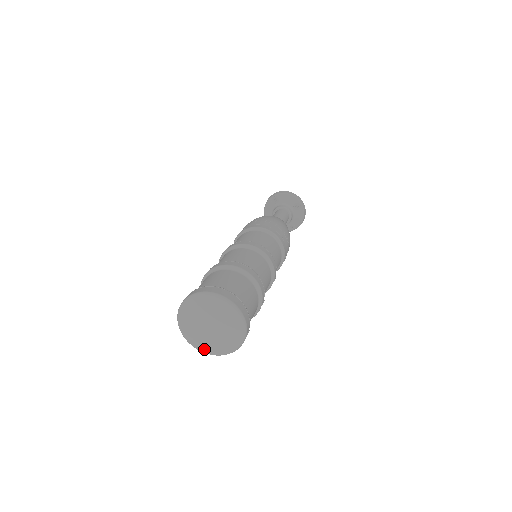
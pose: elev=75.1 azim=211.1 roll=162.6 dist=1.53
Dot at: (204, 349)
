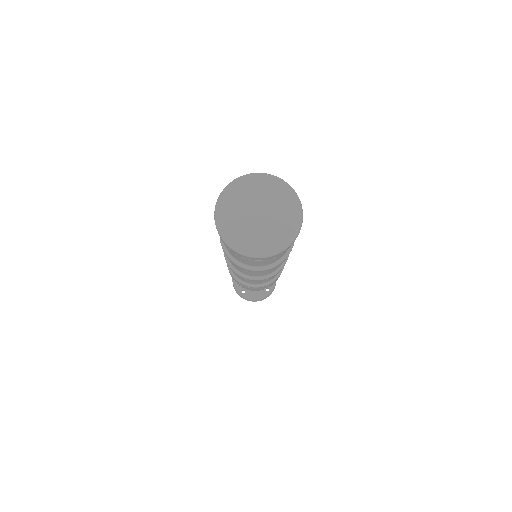
Dot at: (260, 249)
